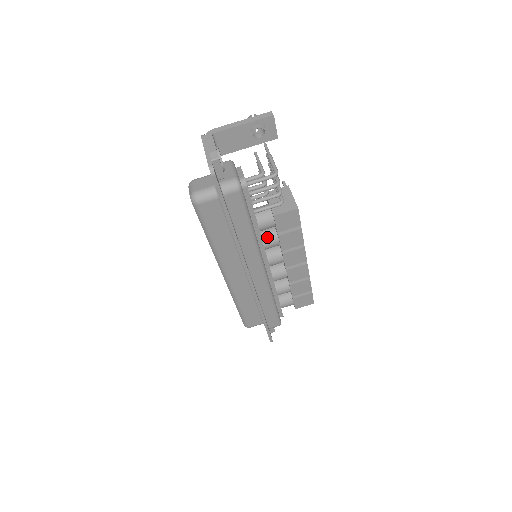
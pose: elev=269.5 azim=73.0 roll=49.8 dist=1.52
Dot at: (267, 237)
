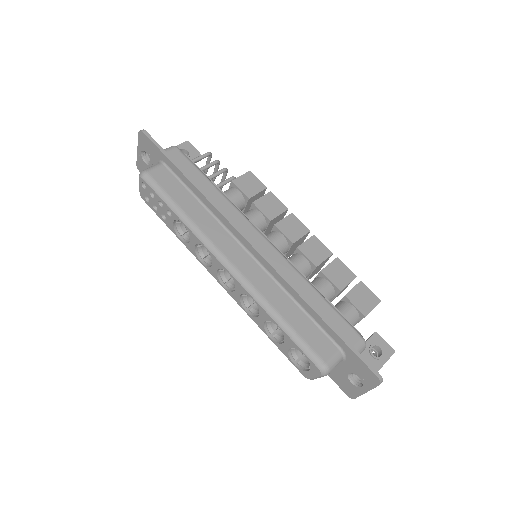
Dot at: (245, 214)
